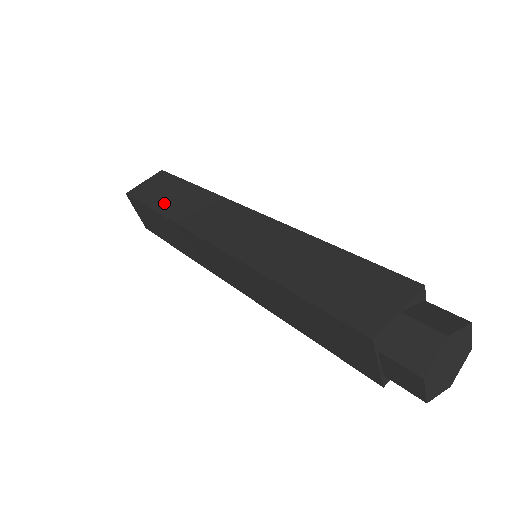
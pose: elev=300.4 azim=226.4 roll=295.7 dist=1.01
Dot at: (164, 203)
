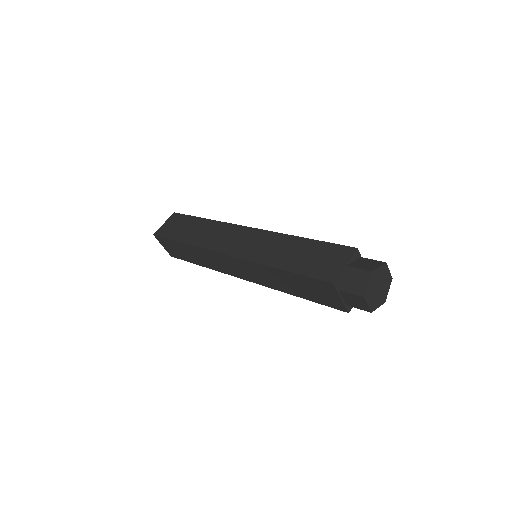
Dot at: (184, 235)
